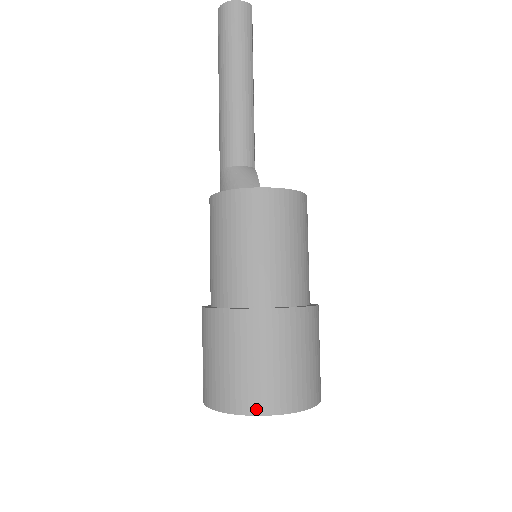
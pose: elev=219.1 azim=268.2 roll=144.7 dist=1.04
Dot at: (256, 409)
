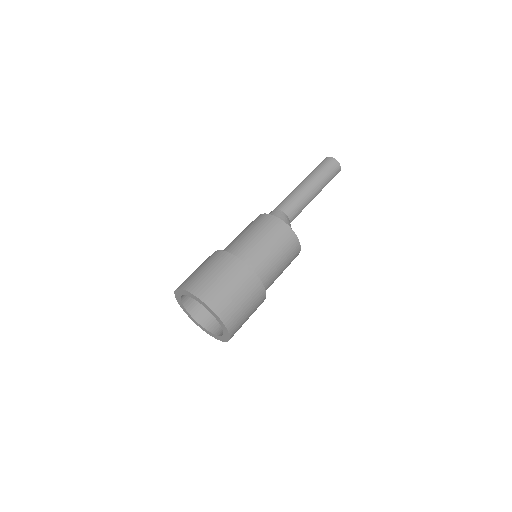
Dot at: (218, 311)
